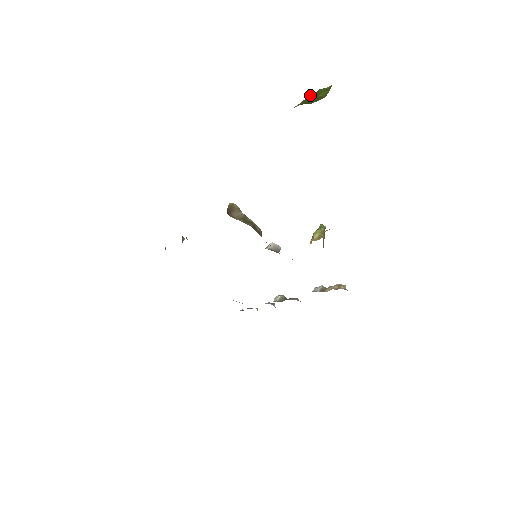
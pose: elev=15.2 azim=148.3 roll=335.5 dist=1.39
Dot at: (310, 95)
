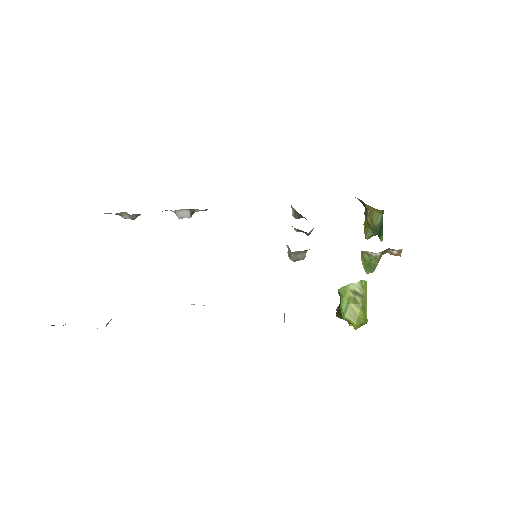
Dot at: (366, 293)
